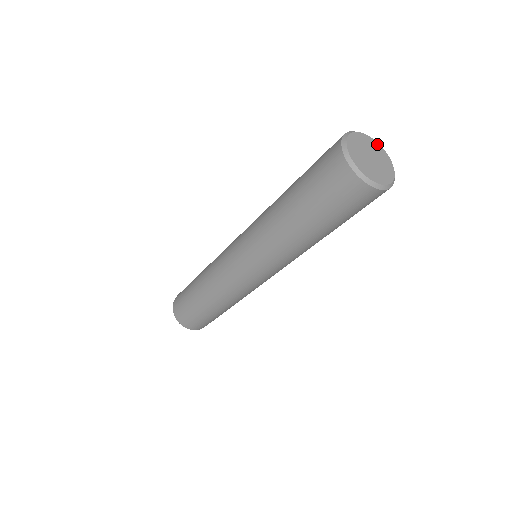
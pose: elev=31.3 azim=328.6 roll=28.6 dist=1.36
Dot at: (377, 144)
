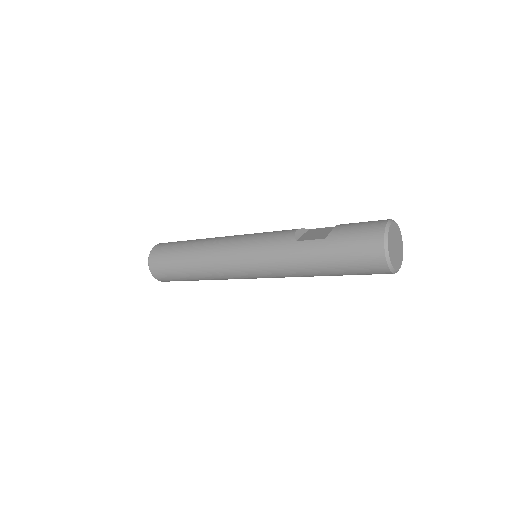
Dot at: (392, 226)
